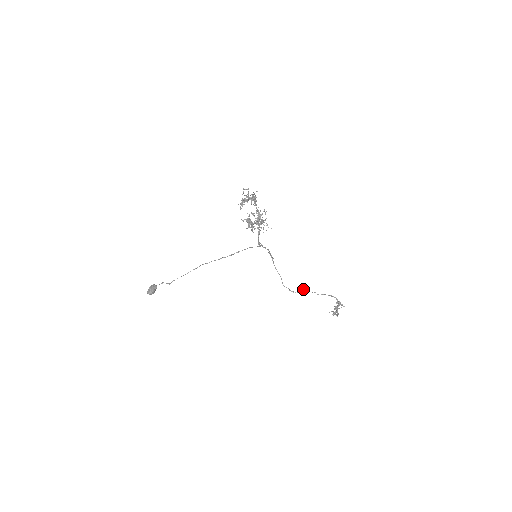
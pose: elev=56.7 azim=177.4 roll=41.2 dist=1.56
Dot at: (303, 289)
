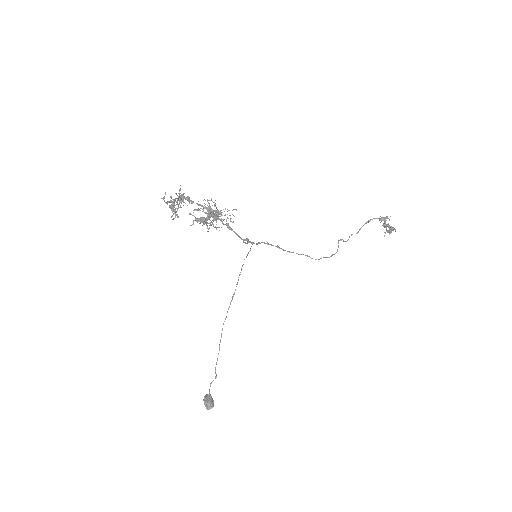
Dot at: occluded
